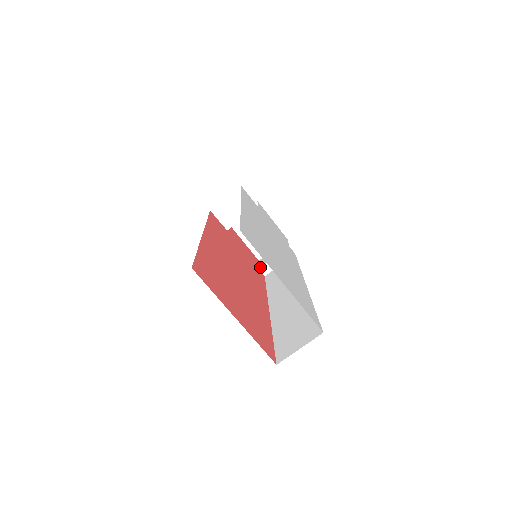
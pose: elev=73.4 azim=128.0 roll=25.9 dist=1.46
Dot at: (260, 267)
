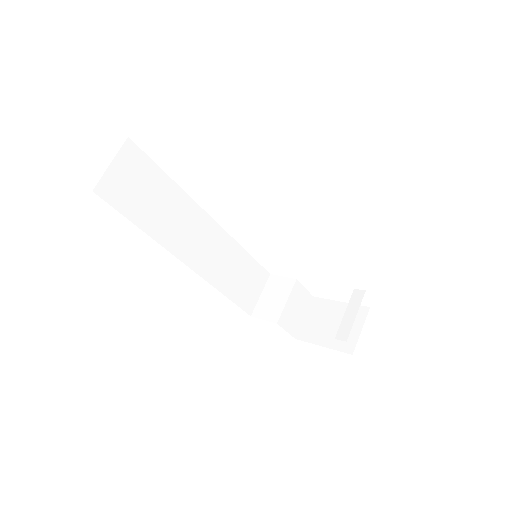
Dot at: (336, 337)
